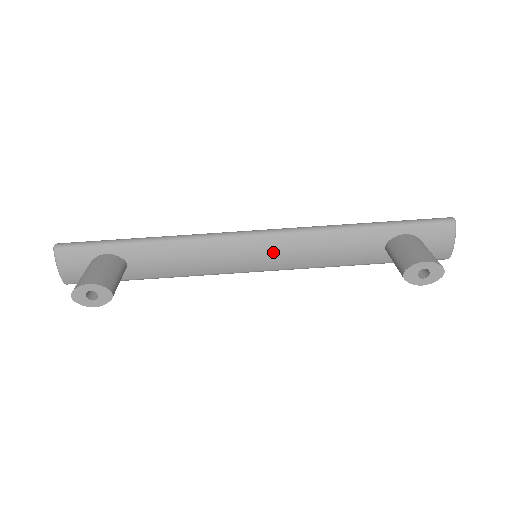
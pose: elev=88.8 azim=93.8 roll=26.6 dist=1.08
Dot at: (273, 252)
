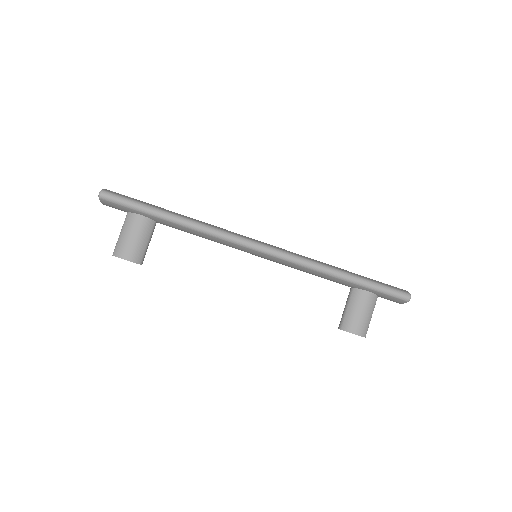
Dot at: occluded
